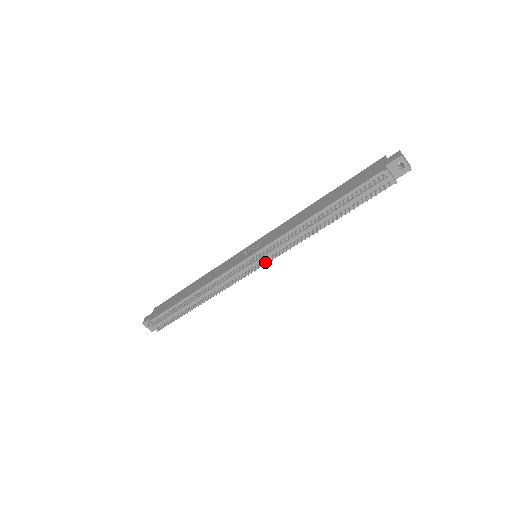
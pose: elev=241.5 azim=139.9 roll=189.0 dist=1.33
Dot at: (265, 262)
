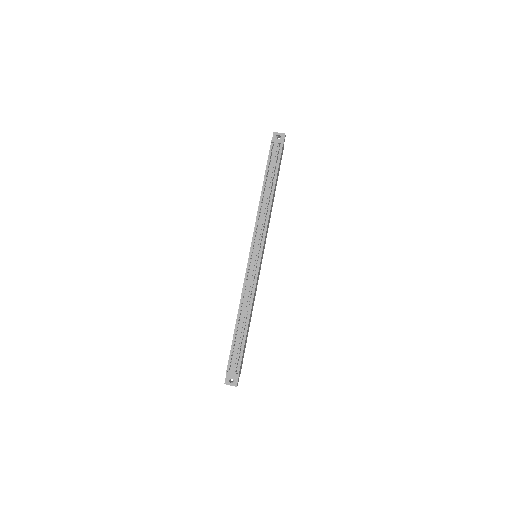
Dot at: (259, 246)
